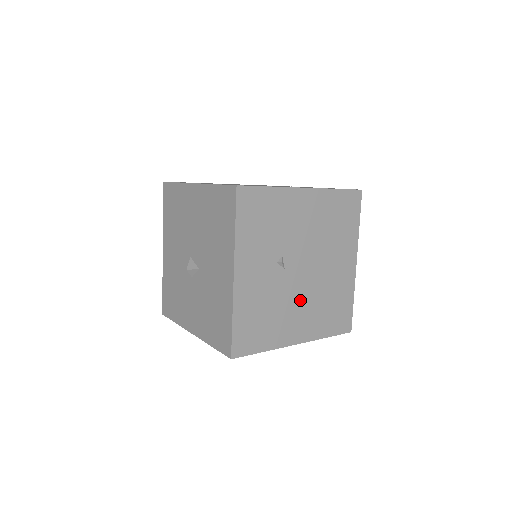
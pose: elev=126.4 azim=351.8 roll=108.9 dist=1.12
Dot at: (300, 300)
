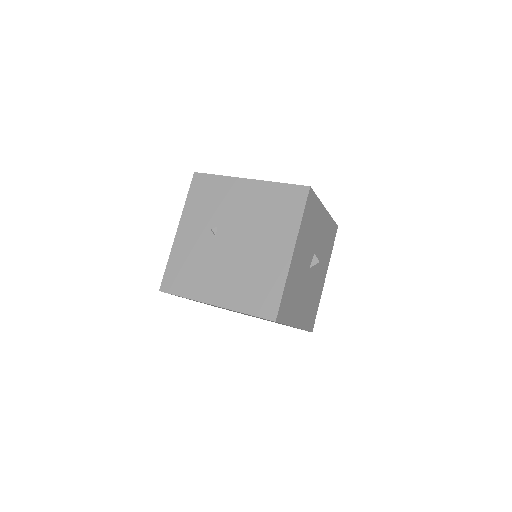
Dot at: (225, 267)
